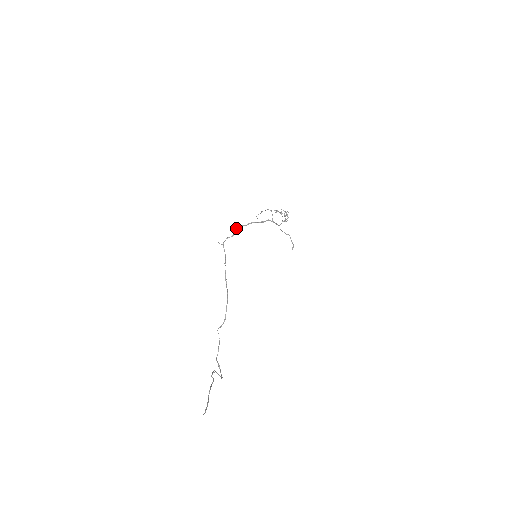
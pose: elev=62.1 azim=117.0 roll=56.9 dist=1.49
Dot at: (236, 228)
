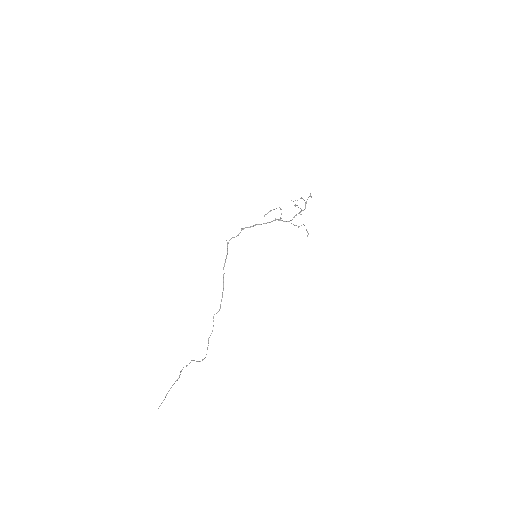
Dot at: (241, 229)
